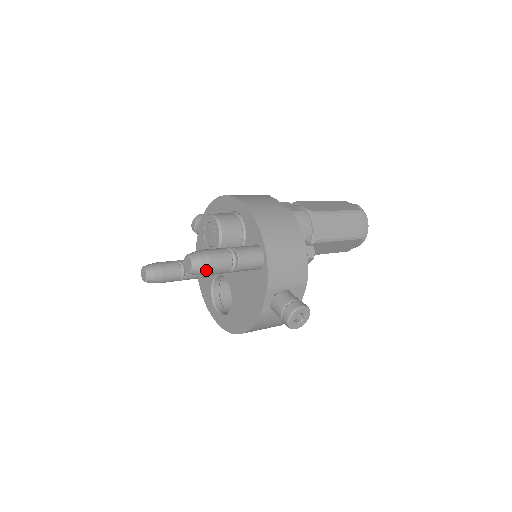
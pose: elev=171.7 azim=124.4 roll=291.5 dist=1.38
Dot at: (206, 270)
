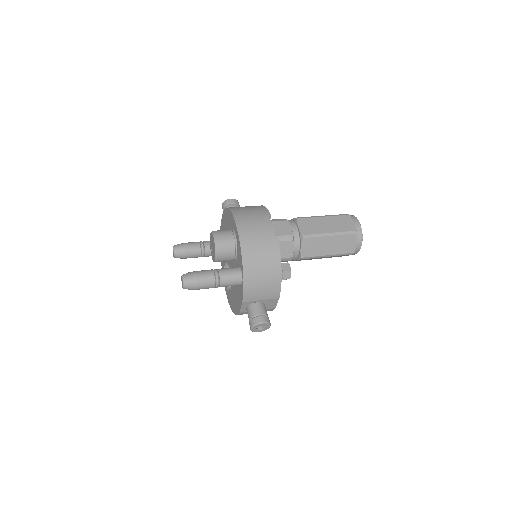
Dot at: (194, 289)
